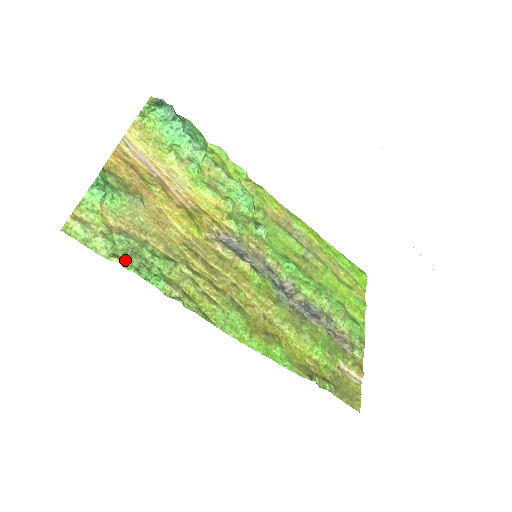
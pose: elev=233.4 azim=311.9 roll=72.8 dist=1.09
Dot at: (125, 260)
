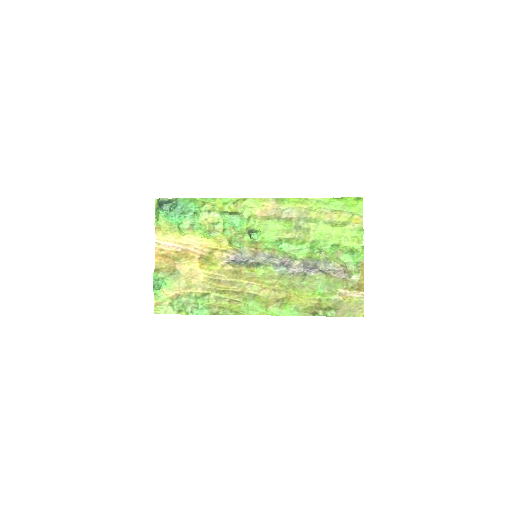
Dot at: (184, 311)
